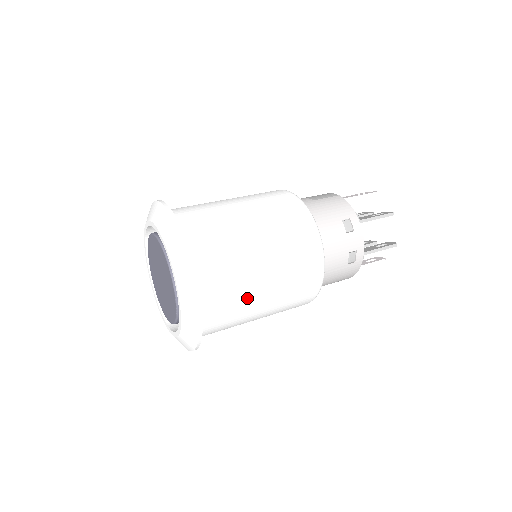
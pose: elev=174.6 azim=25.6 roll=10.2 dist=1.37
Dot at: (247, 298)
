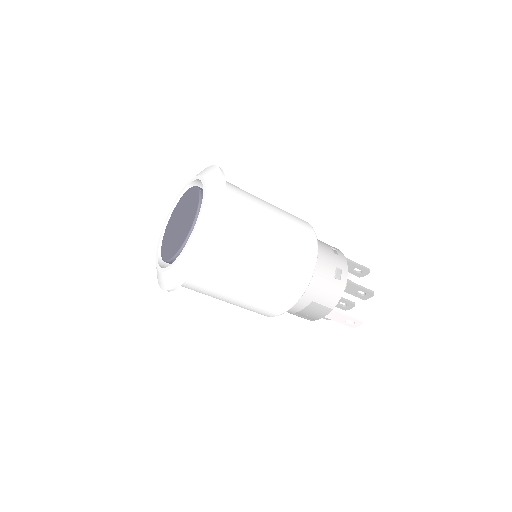
Dot at: (255, 234)
